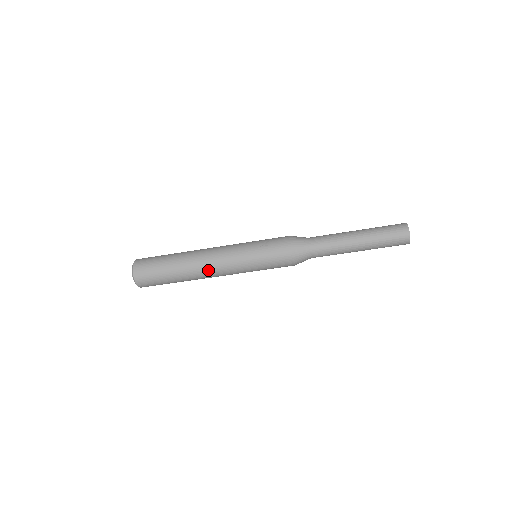
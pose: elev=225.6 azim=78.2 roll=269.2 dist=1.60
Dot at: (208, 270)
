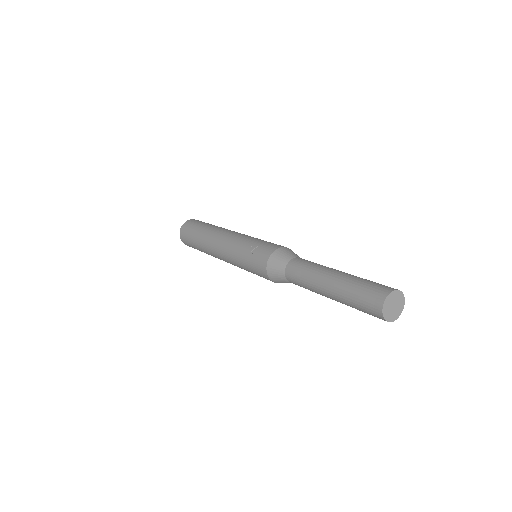
Dot at: (217, 256)
